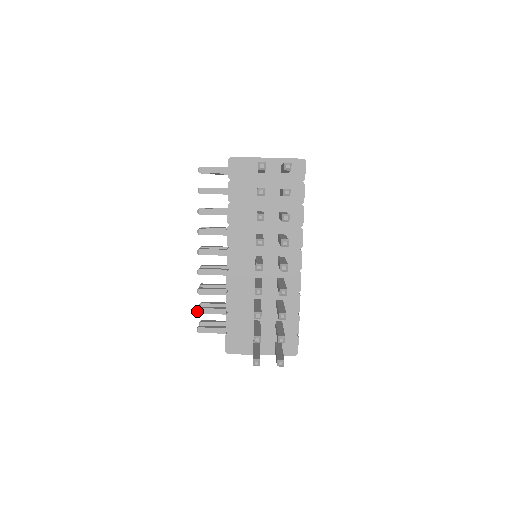
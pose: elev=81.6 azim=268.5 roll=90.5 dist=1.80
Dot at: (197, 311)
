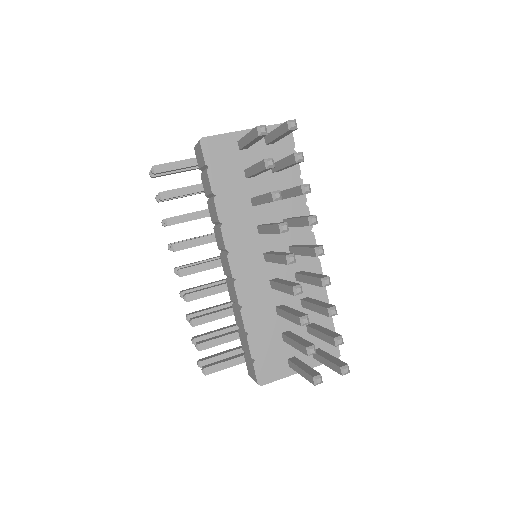
Dot at: (197, 348)
